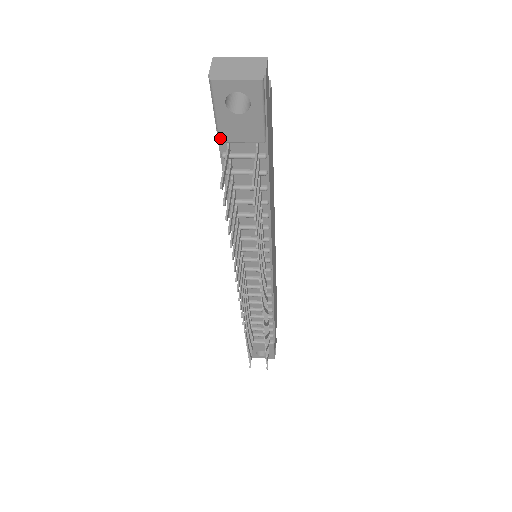
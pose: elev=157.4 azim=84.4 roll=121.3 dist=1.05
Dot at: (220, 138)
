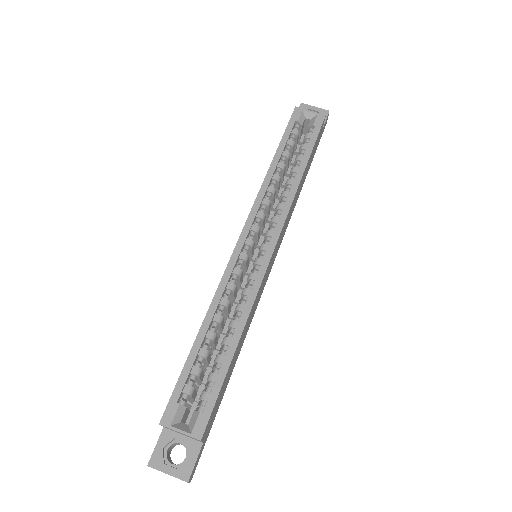
Dot at: occluded
